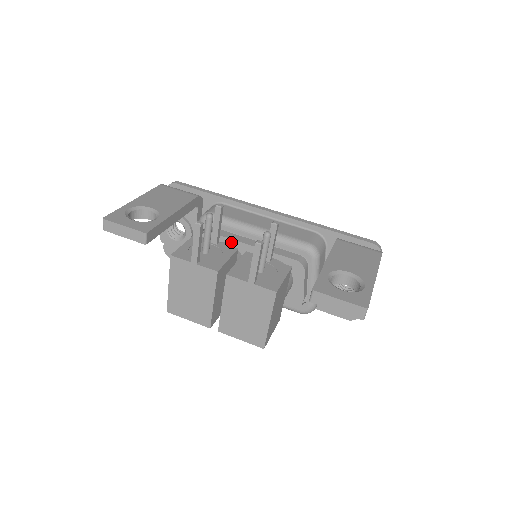
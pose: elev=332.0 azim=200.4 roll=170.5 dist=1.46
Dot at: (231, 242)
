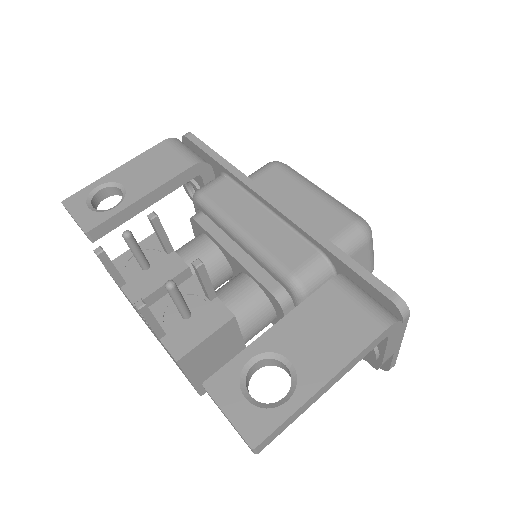
Dot at: (213, 240)
